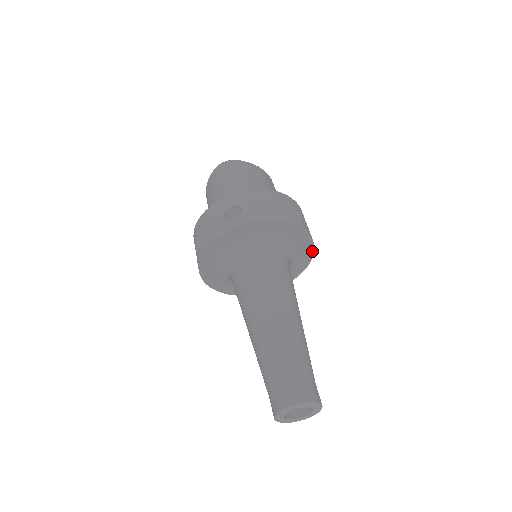
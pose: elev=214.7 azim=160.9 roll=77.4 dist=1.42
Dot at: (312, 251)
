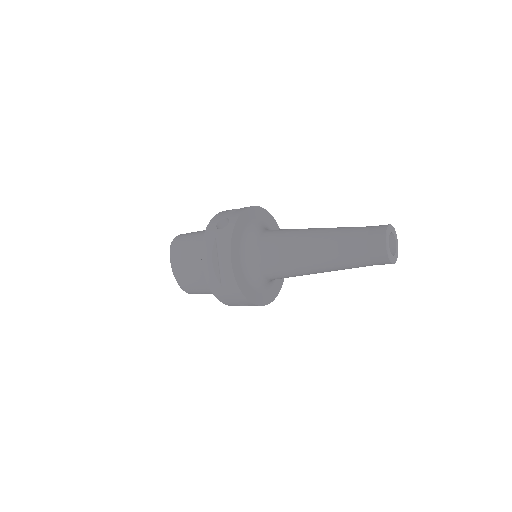
Dot at: occluded
